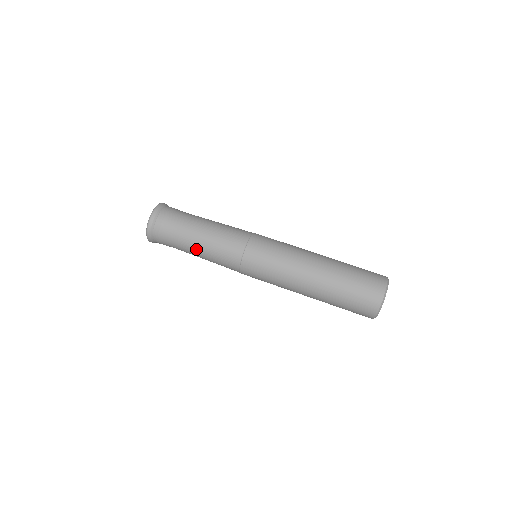
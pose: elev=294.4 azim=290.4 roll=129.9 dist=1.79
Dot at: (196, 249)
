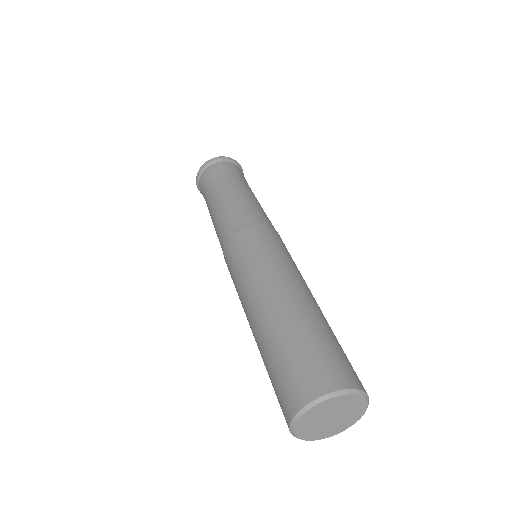
Dot at: (220, 197)
